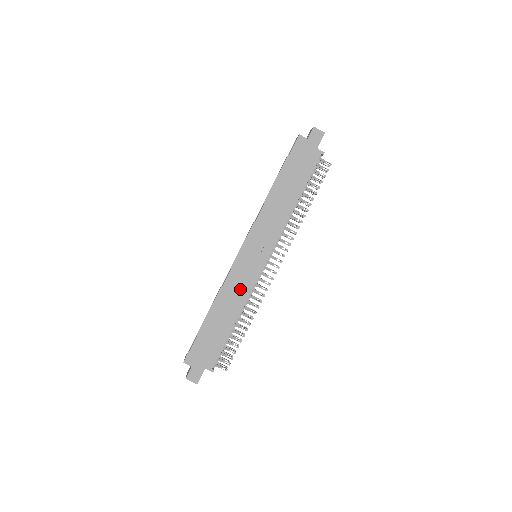
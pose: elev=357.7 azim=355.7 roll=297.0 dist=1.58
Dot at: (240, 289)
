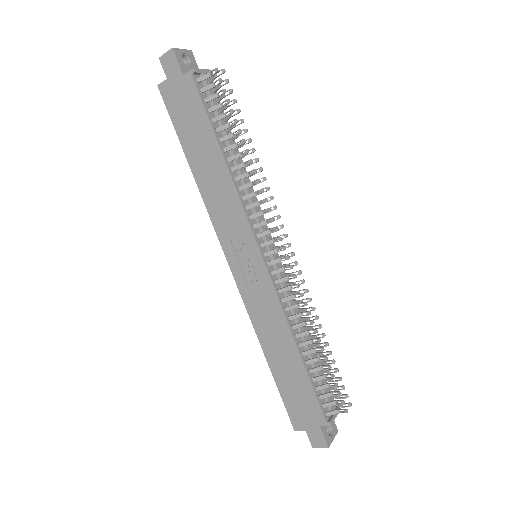
Dot at: (268, 311)
